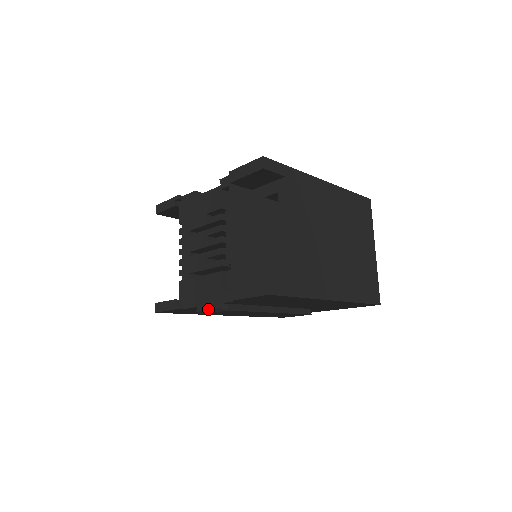
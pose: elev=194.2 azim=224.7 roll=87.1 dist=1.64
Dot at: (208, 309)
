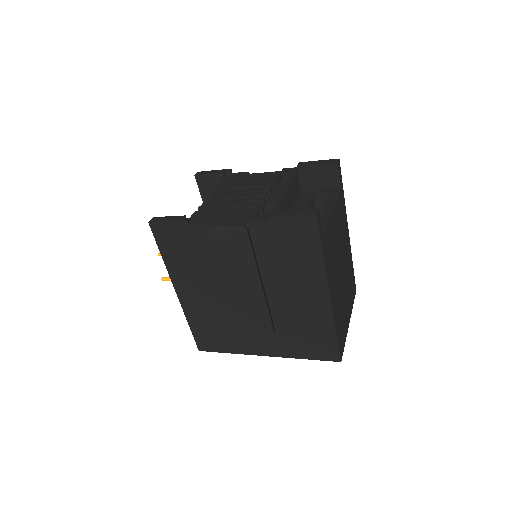
Dot at: (226, 225)
